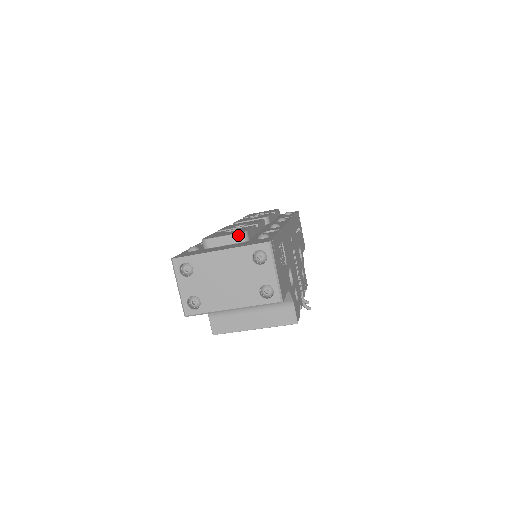
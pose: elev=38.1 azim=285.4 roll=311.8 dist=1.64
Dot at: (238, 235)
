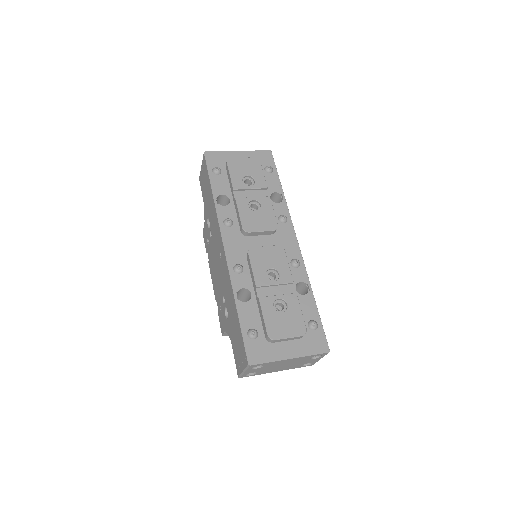
Dot at: (301, 337)
